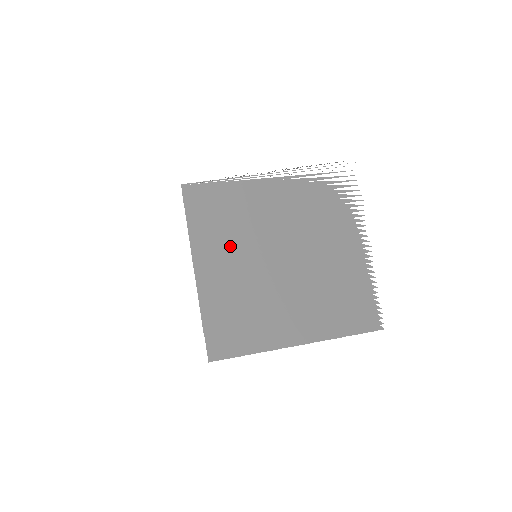
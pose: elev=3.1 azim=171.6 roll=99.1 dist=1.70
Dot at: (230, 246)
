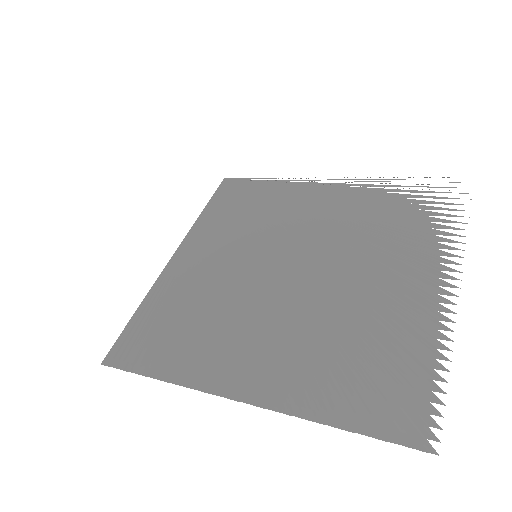
Dot at: (232, 238)
